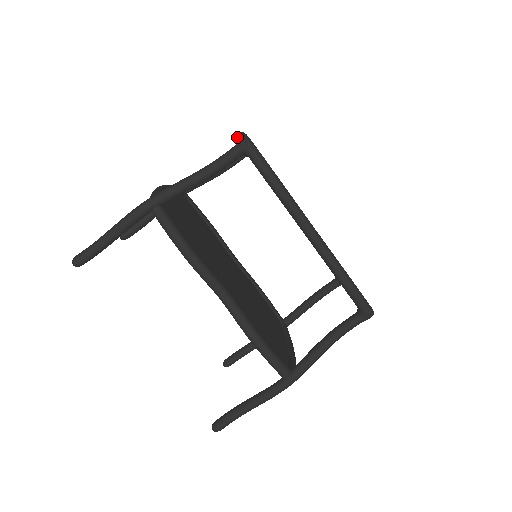
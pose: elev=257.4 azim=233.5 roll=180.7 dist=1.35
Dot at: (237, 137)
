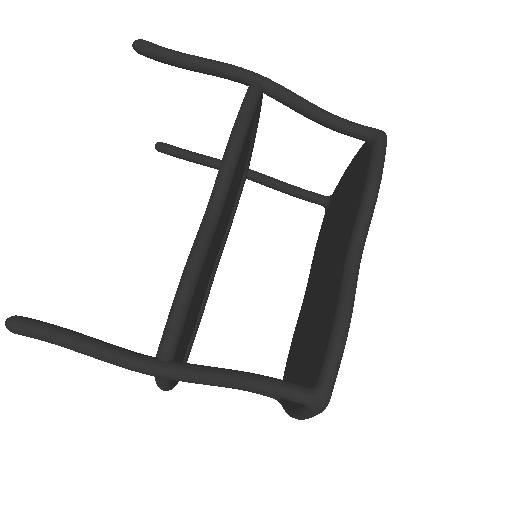
Dot at: occluded
